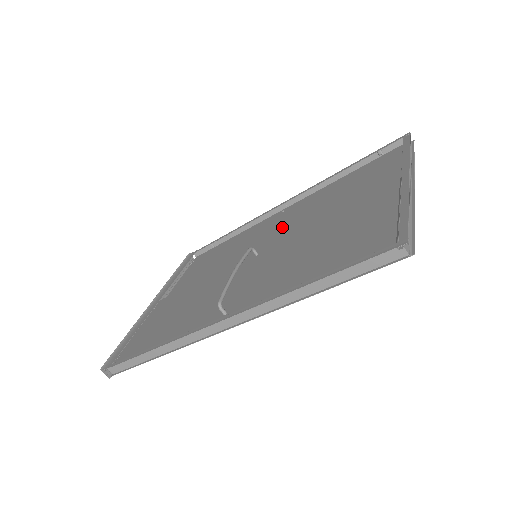
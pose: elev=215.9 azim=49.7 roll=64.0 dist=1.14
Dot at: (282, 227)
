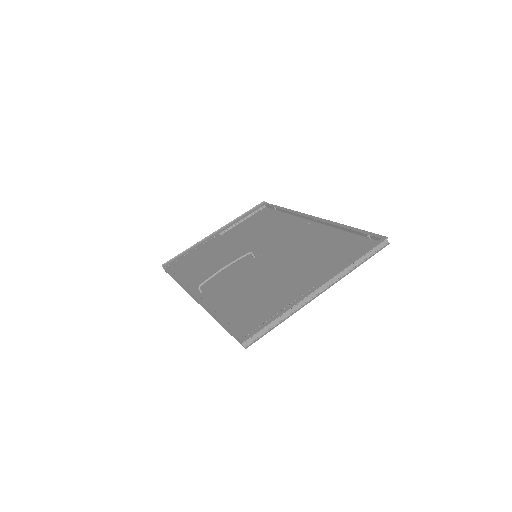
Dot at: (287, 243)
